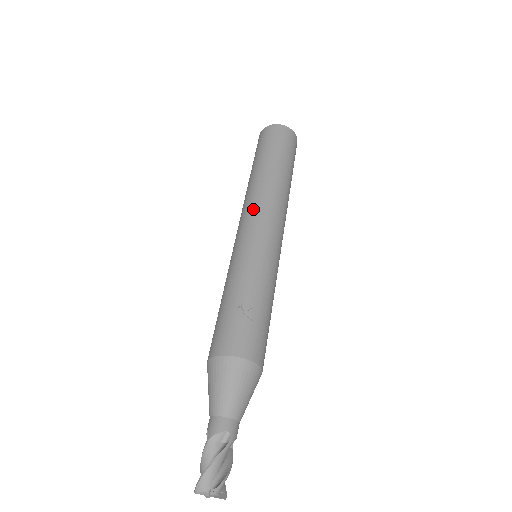
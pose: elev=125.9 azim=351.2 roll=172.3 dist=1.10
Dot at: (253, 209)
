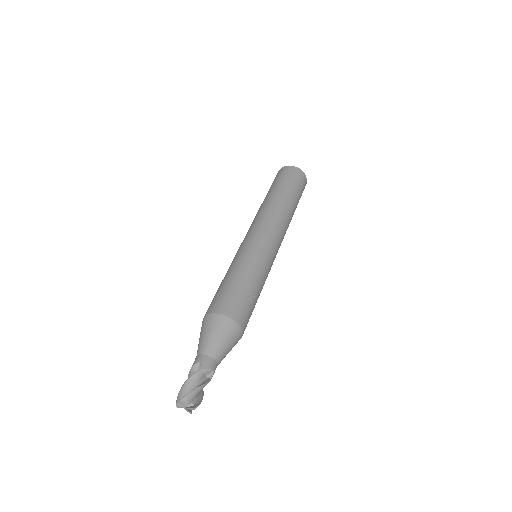
Dot at: (274, 225)
